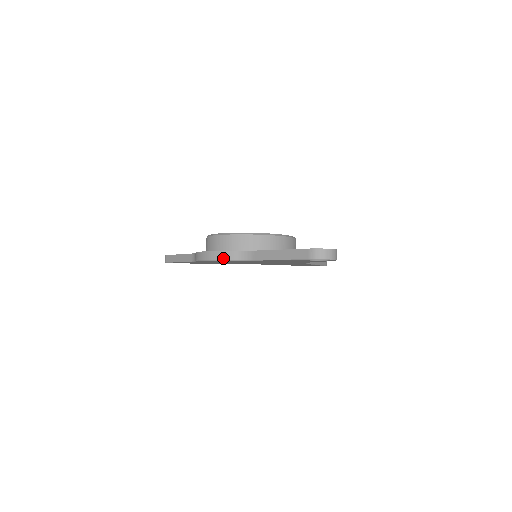
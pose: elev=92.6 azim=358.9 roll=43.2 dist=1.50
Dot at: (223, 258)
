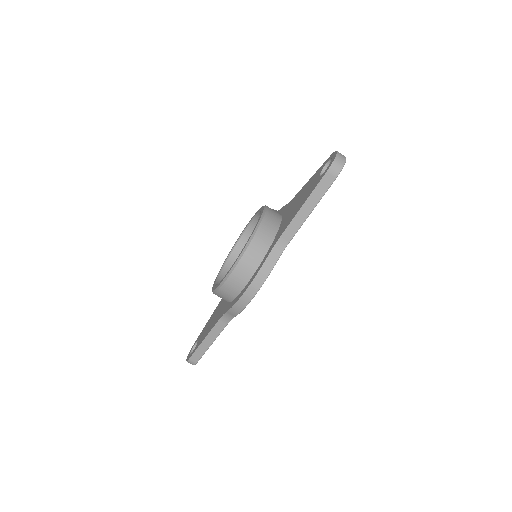
Dot at: (267, 274)
